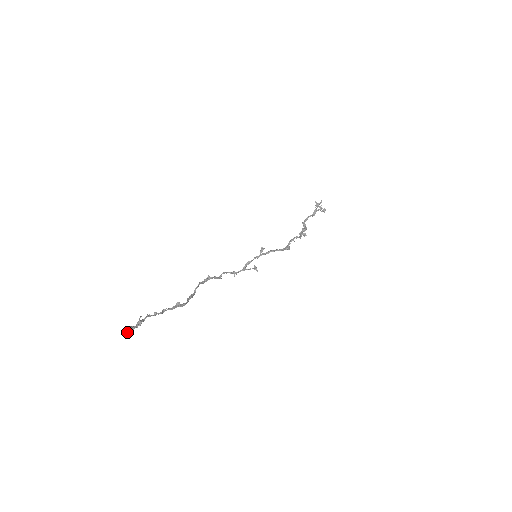
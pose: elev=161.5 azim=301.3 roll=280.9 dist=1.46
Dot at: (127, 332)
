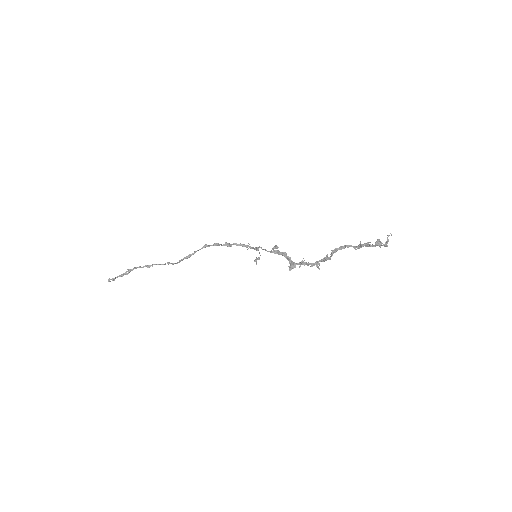
Dot at: (110, 281)
